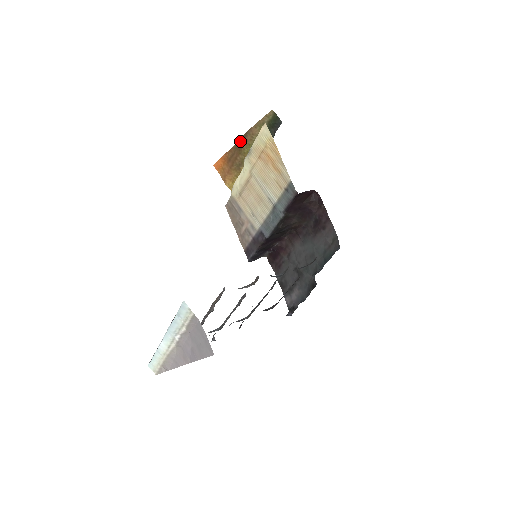
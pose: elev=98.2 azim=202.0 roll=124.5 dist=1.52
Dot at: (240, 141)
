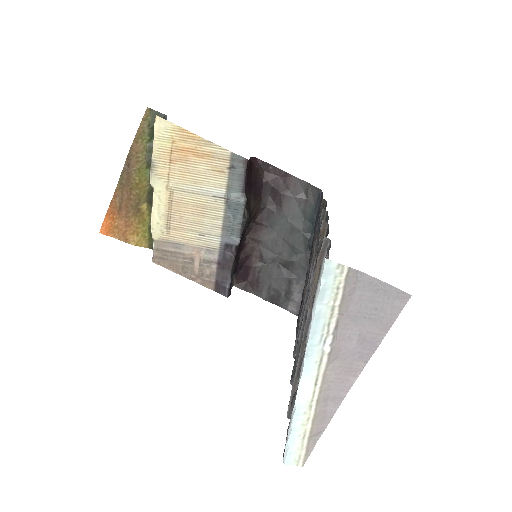
Dot at: (123, 173)
